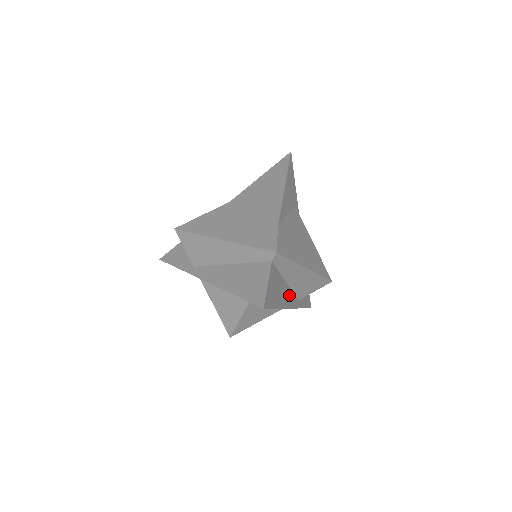
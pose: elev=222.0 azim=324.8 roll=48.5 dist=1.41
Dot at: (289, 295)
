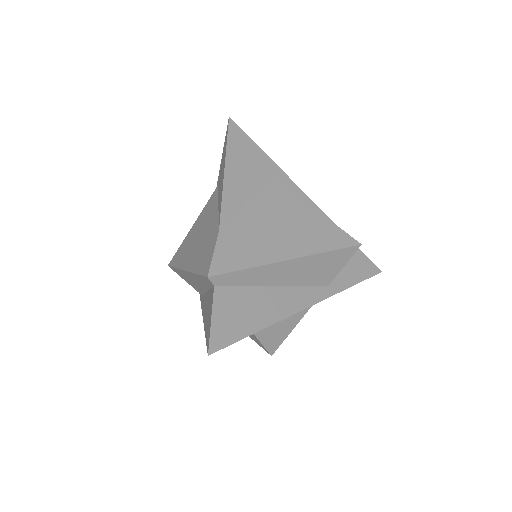
Dot at: (293, 295)
